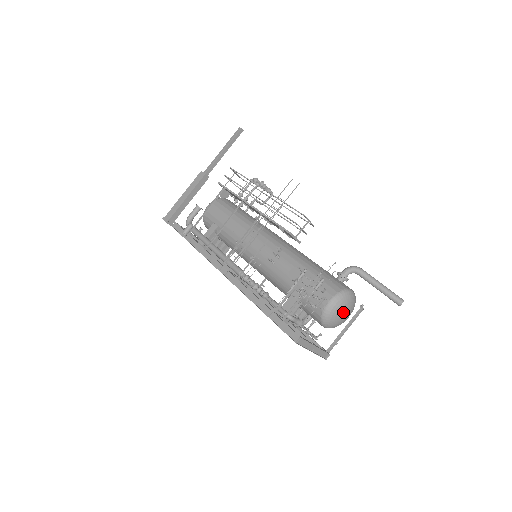
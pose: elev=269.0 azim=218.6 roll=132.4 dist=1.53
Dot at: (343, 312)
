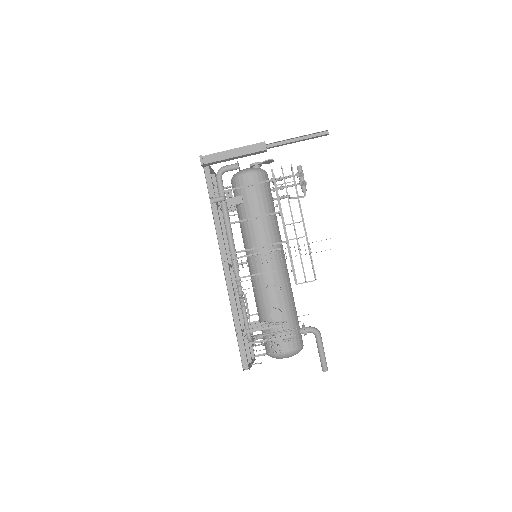
Dot at: occluded
